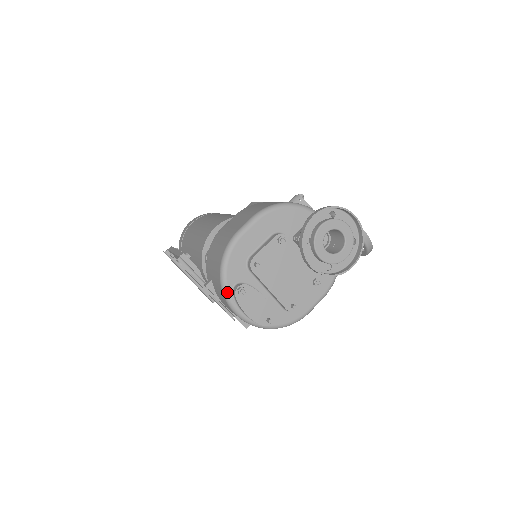
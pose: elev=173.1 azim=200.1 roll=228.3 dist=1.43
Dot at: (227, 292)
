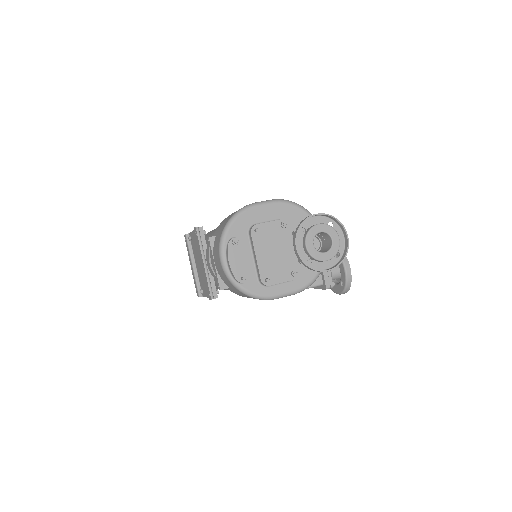
Dot at: (224, 239)
